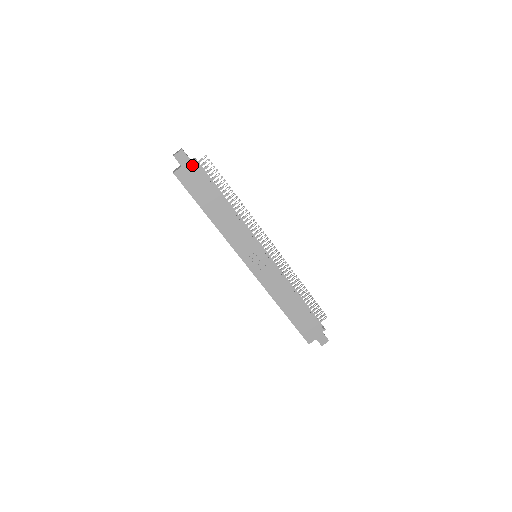
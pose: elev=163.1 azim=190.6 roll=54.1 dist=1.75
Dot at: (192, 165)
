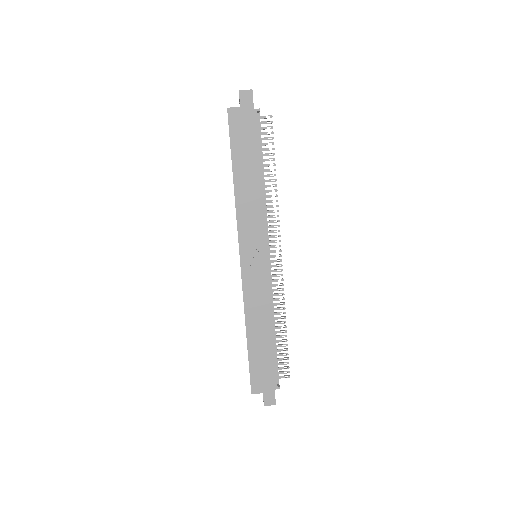
Dot at: (252, 112)
